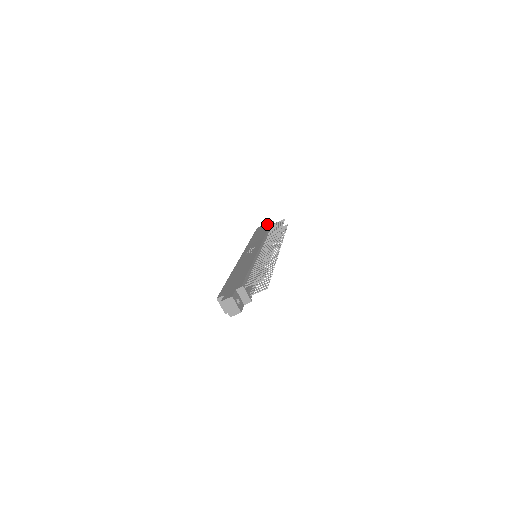
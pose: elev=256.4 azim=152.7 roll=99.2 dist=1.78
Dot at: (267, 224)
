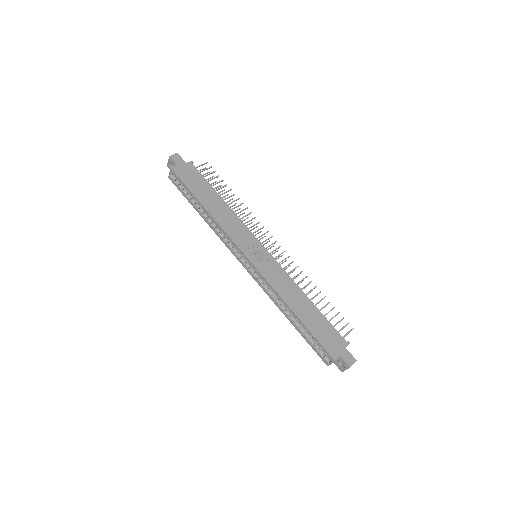
Dot at: (191, 169)
